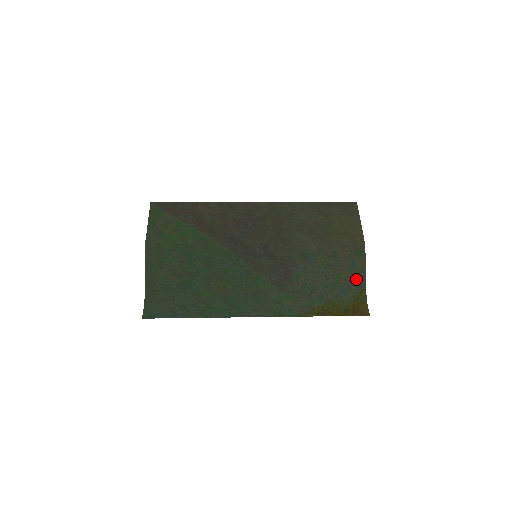
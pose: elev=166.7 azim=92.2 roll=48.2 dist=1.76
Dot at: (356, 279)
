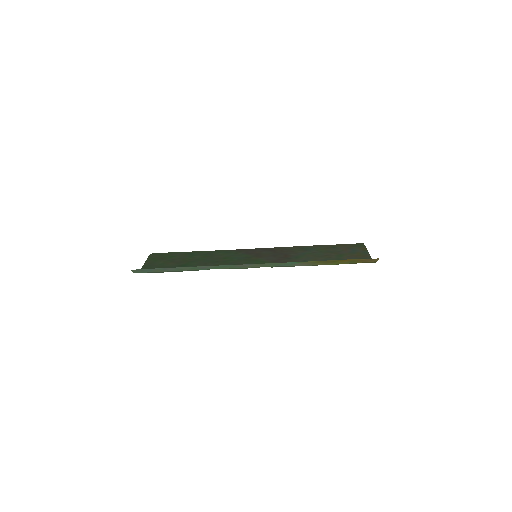
Dot at: (360, 256)
